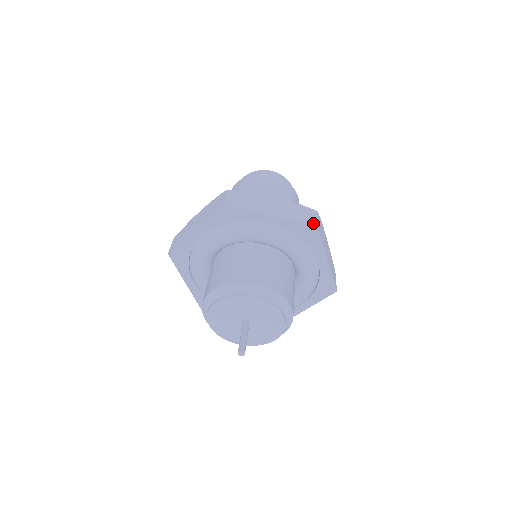
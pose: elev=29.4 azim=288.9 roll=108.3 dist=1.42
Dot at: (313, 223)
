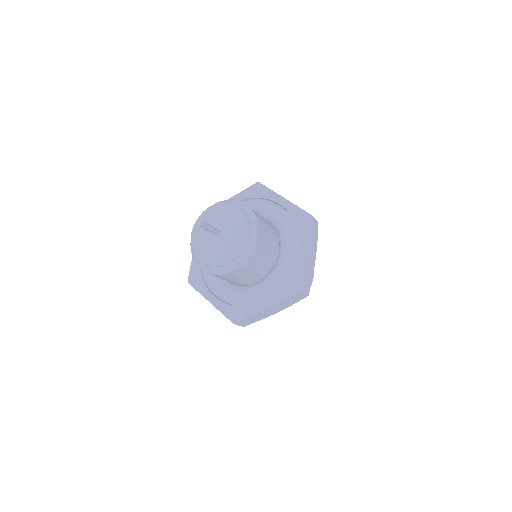
Dot at: (256, 185)
